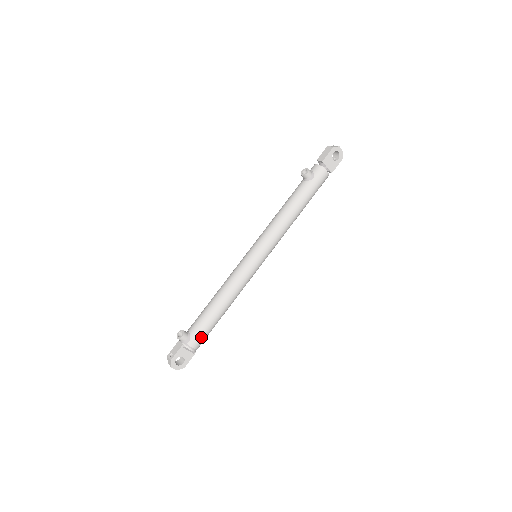
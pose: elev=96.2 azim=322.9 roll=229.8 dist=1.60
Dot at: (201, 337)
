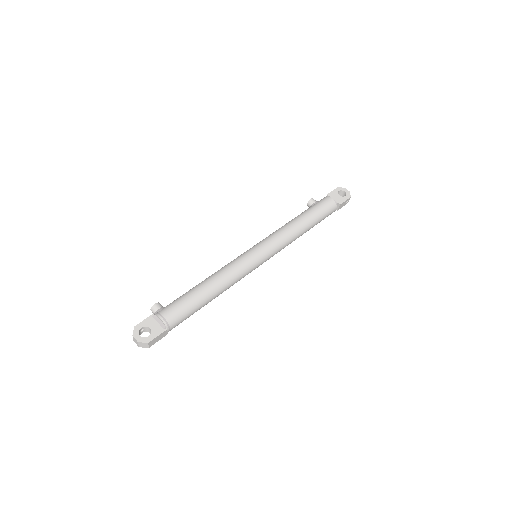
Dot at: (175, 307)
